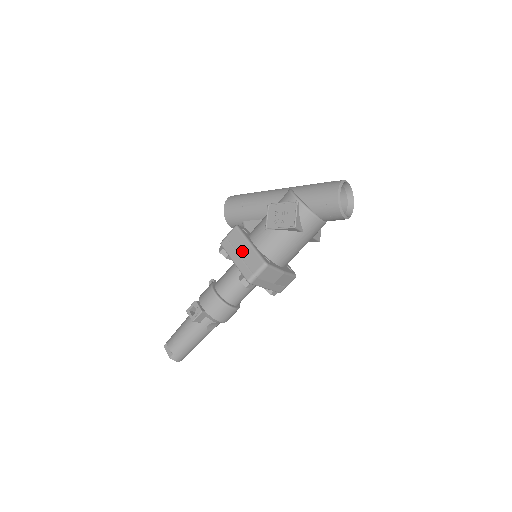
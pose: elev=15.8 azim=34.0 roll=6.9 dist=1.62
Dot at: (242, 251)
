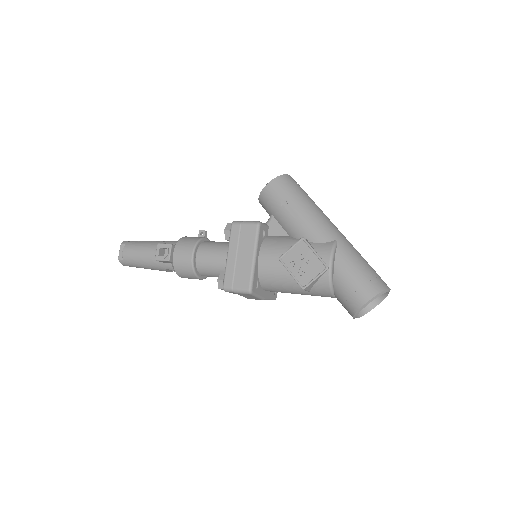
Dot at: (242, 255)
